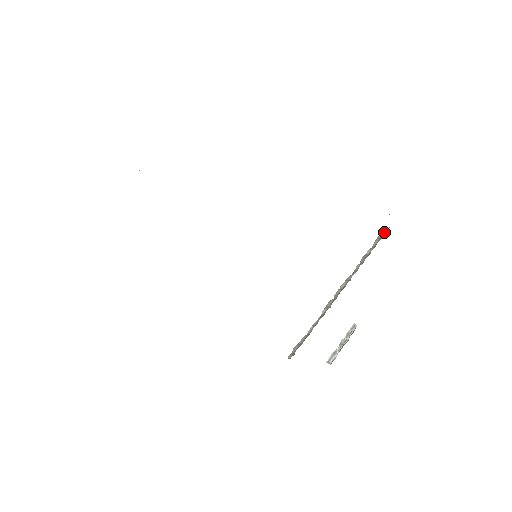
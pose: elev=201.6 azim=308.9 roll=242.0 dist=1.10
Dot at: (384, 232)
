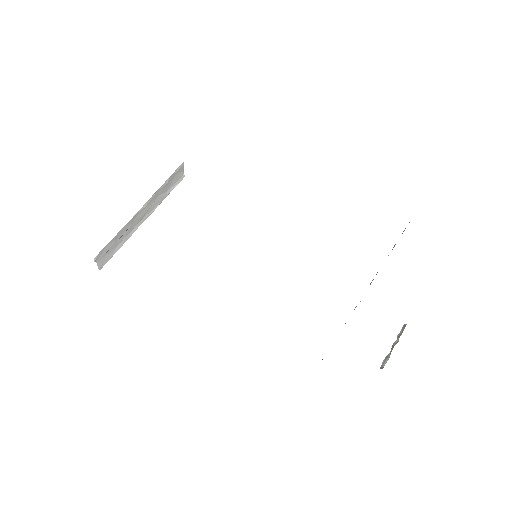
Dot at: occluded
